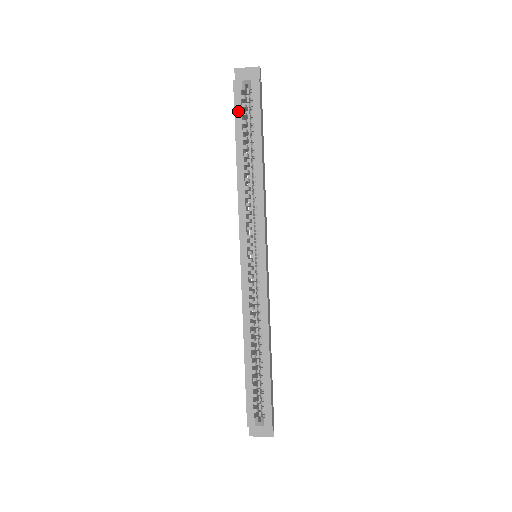
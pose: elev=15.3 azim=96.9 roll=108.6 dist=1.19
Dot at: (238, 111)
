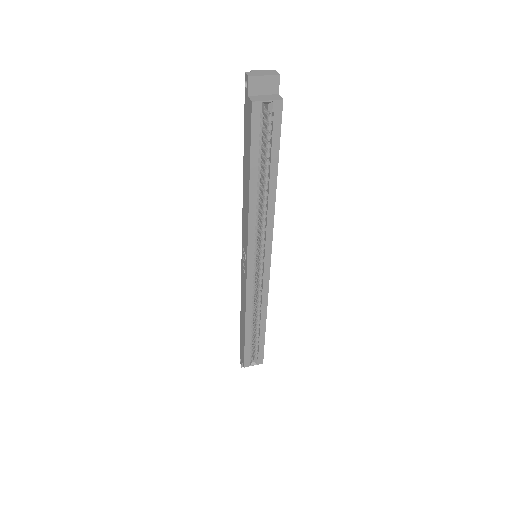
Dot at: (255, 137)
